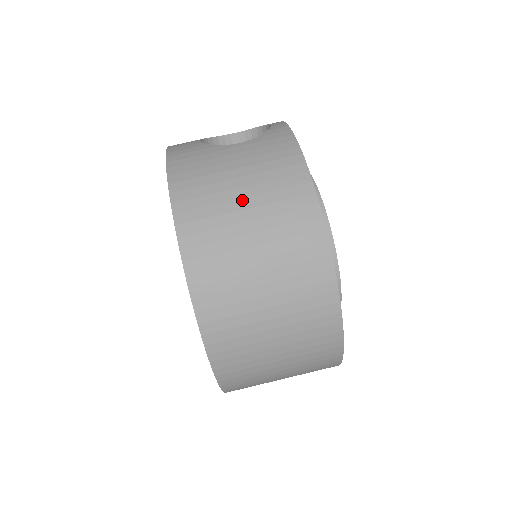
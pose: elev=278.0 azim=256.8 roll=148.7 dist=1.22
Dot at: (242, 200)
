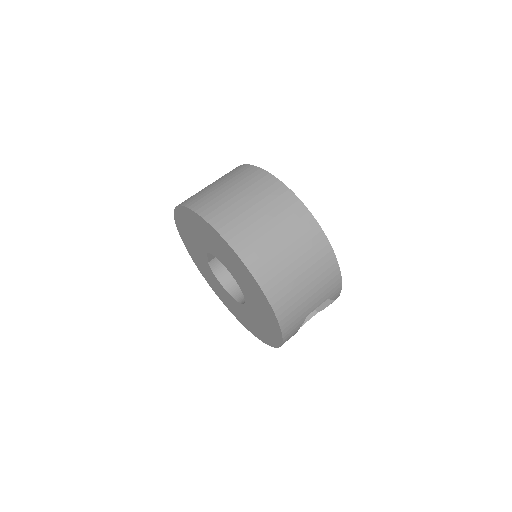
Dot at: (217, 185)
